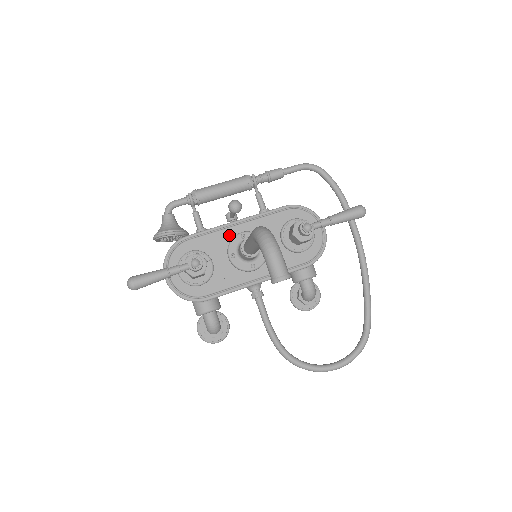
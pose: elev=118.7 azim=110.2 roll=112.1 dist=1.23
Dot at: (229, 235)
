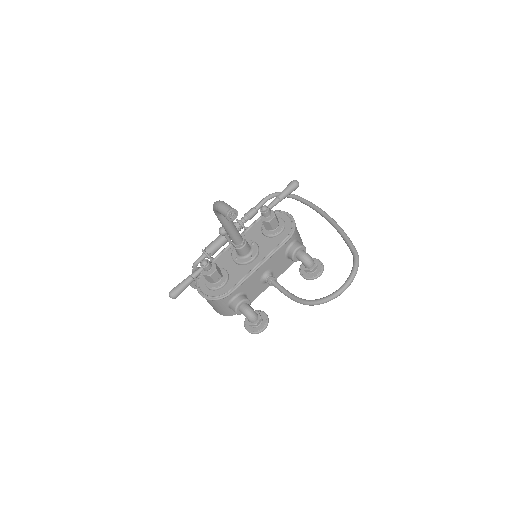
Dot at: (230, 251)
